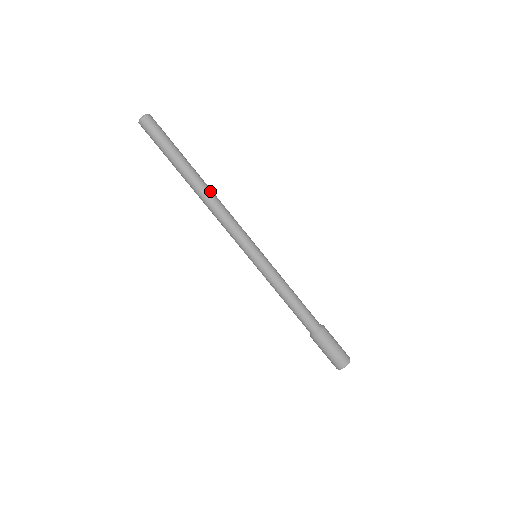
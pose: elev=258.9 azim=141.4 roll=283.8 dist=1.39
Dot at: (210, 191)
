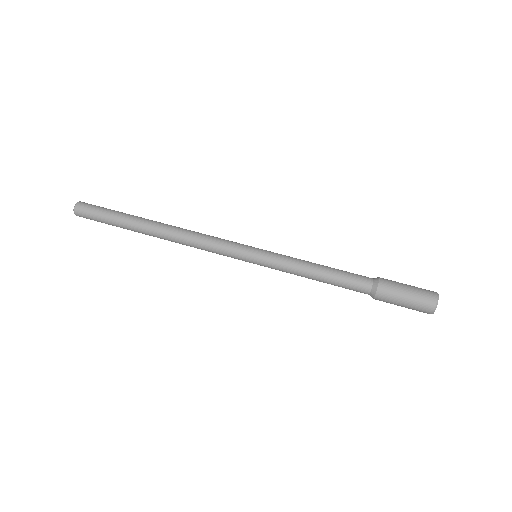
Dot at: (173, 226)
